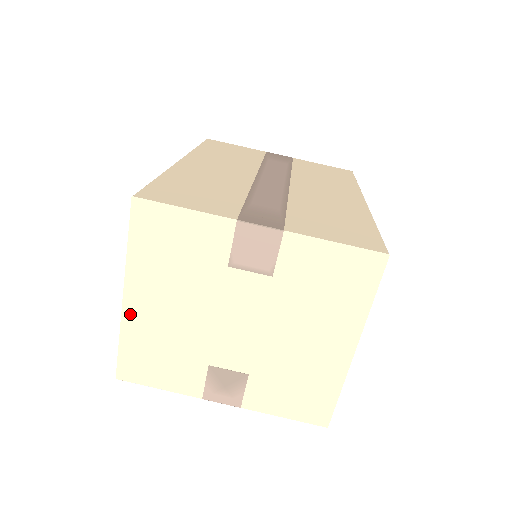
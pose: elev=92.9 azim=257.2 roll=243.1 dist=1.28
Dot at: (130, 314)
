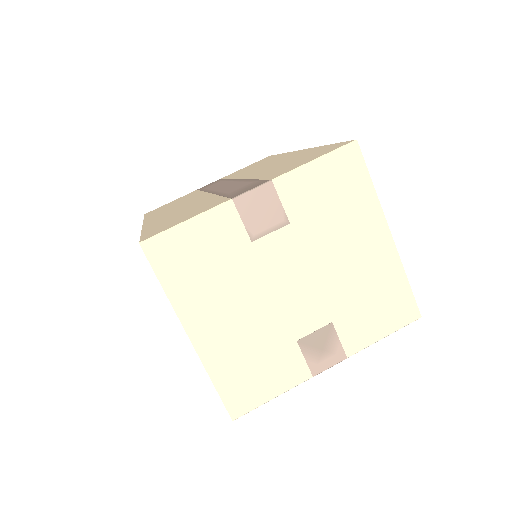
Dot at: (205, 349)
